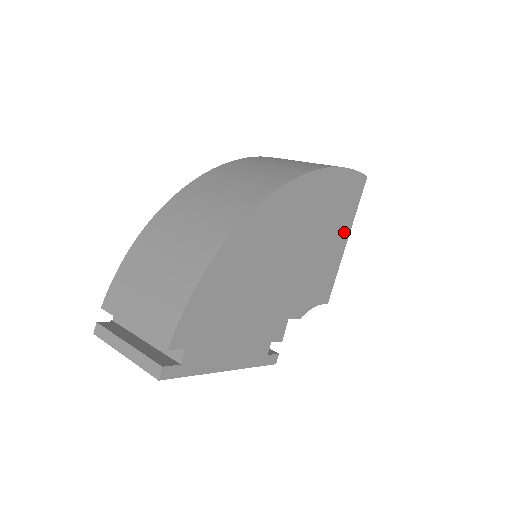
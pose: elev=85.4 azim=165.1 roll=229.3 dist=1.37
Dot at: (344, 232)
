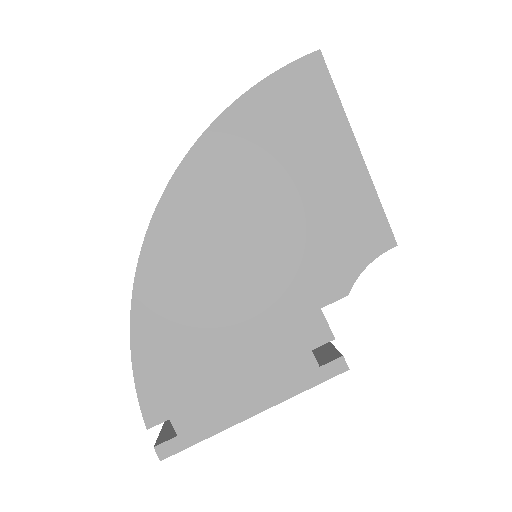
Dot at: (339, 145)
